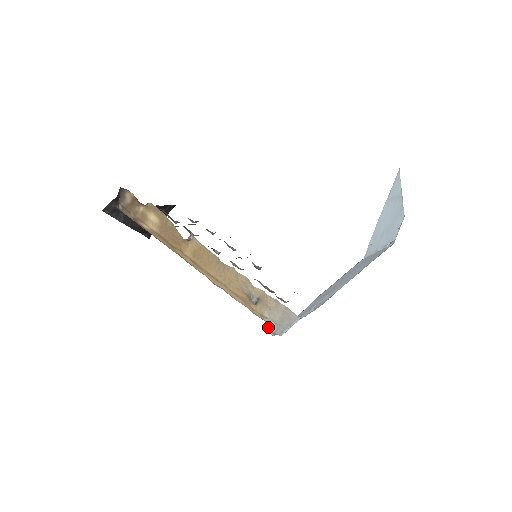
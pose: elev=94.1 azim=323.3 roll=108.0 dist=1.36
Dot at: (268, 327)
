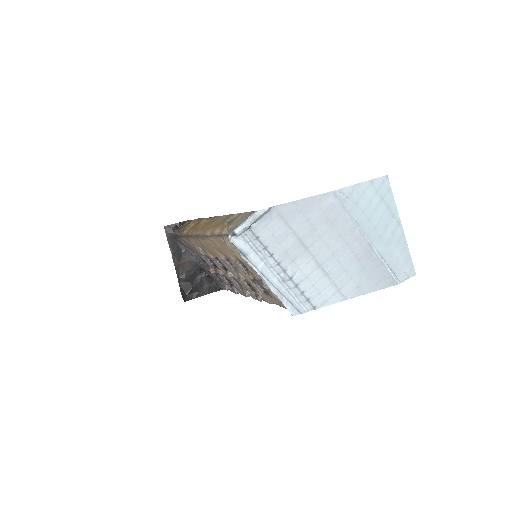
Dot at: (228, 232)
